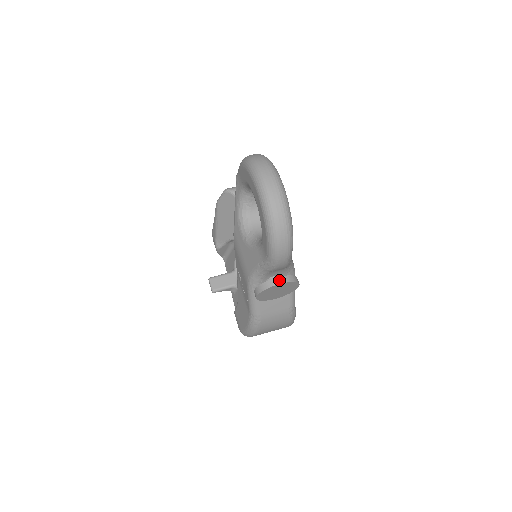
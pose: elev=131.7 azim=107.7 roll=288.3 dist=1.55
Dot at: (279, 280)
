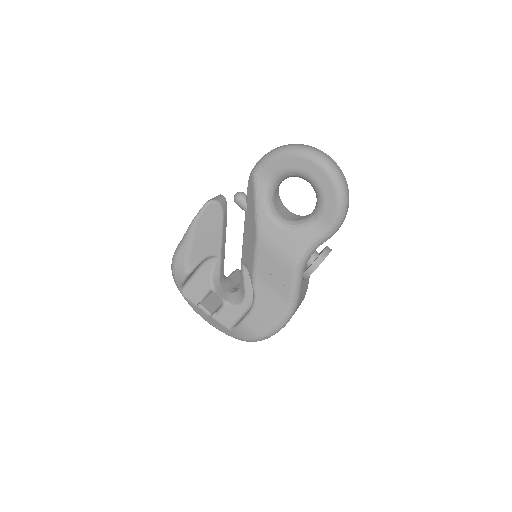
Dot at: (328, 249)
